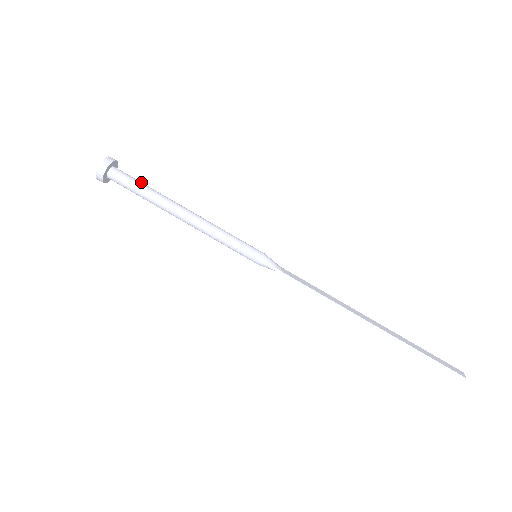
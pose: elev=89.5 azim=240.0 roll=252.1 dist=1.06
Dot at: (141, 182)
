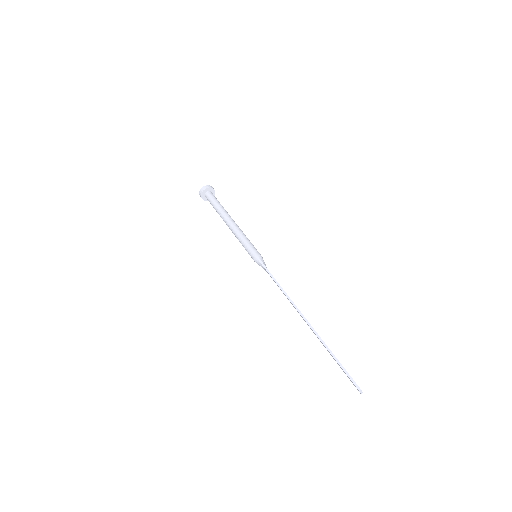
Dot at: occluded
